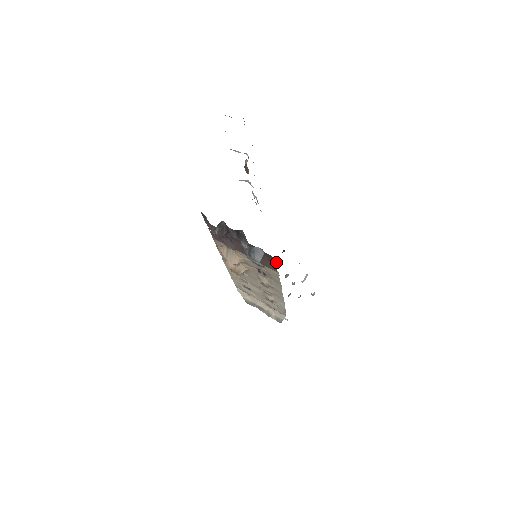
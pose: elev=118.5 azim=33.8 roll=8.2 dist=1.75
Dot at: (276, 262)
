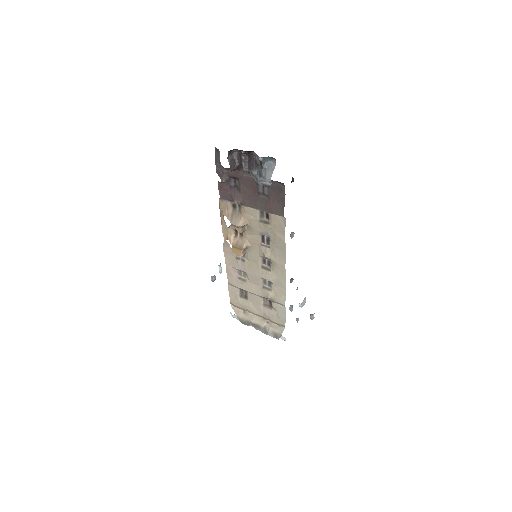
Dot at: (284, 195)
